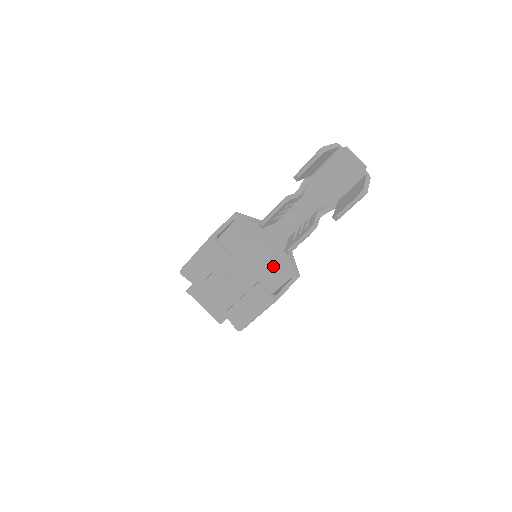
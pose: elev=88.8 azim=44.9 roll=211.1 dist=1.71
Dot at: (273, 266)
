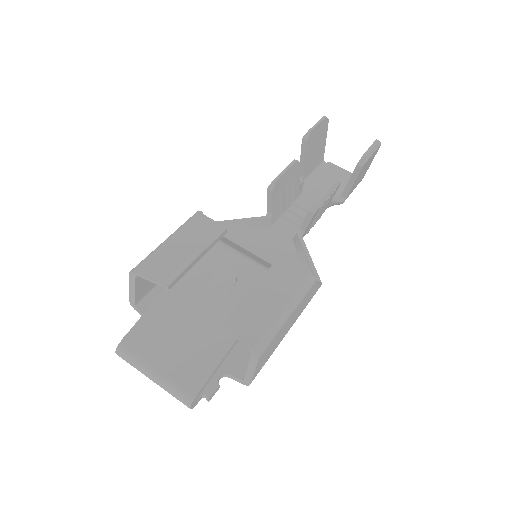
Dot at: occluded
